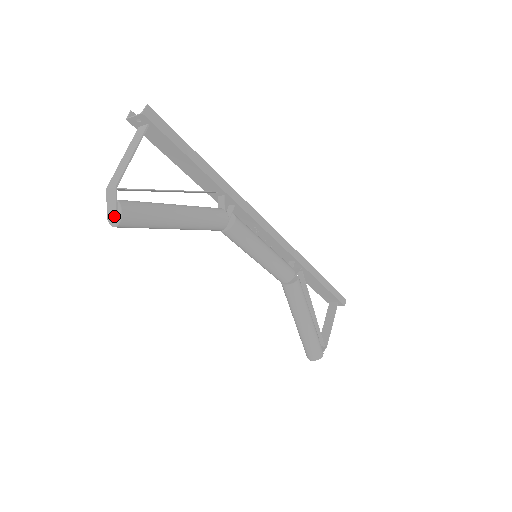
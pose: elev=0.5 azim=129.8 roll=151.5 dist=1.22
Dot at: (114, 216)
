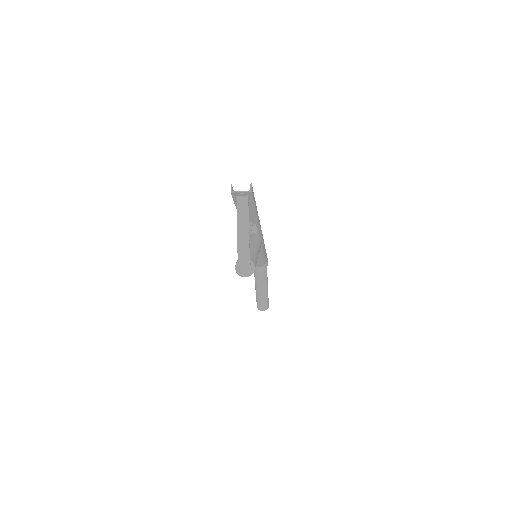
Dot at: (248, 271)
